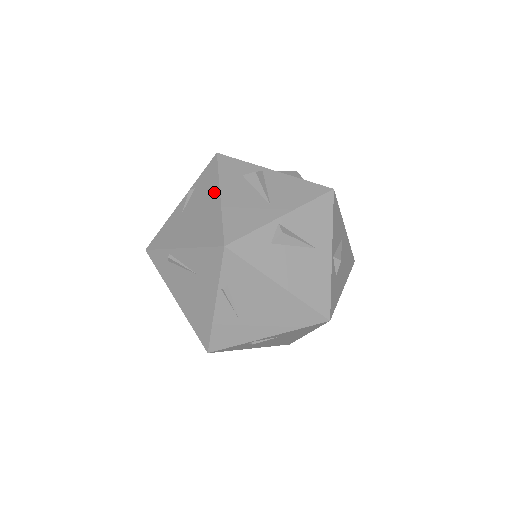
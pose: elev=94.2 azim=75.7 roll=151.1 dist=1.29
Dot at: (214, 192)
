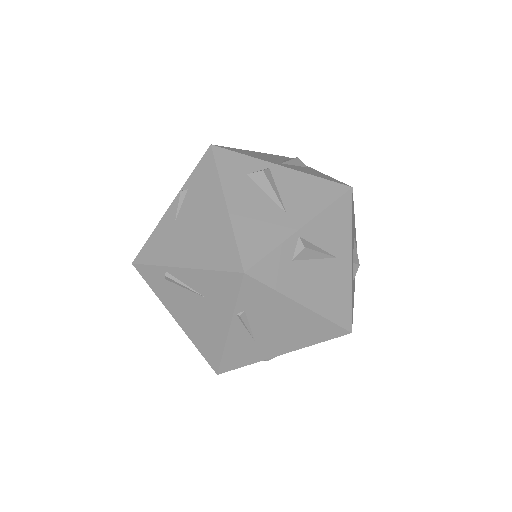
Dot at: (217, 198)
